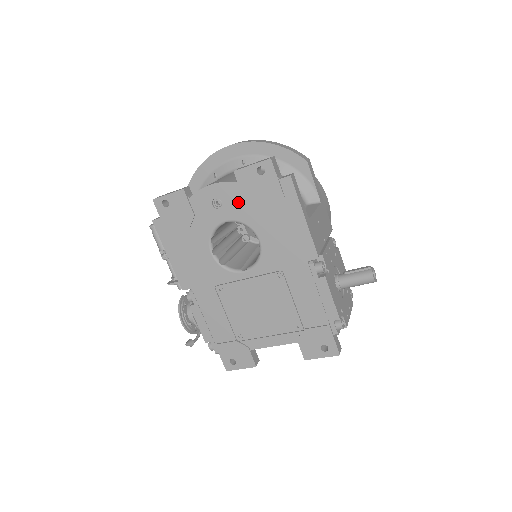
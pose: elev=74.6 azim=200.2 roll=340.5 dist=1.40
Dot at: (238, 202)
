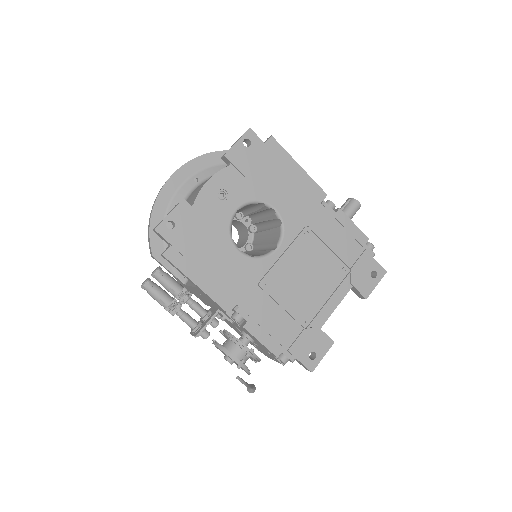
Dot at: (240, 183)
